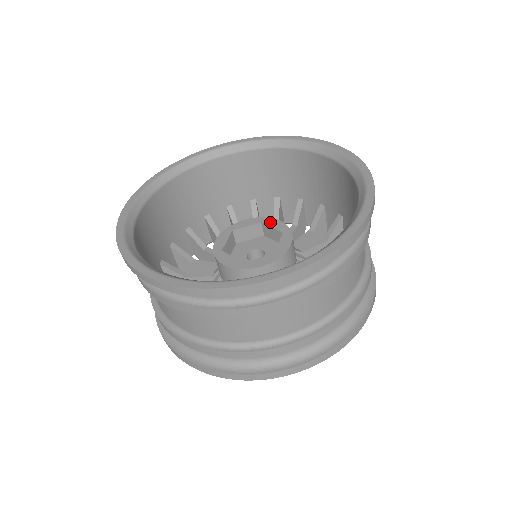
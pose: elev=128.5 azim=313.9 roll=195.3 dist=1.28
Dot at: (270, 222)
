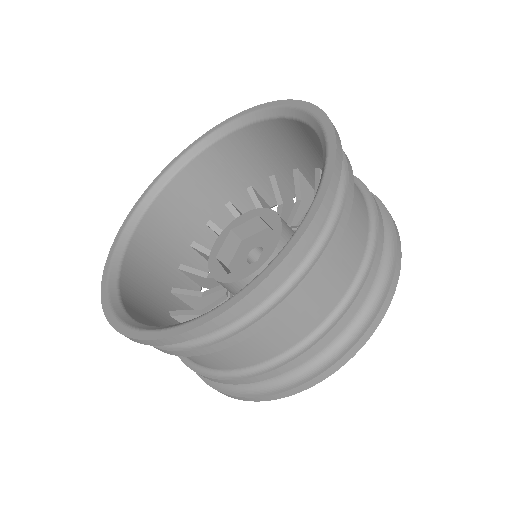
Dot at: (266, 215)
